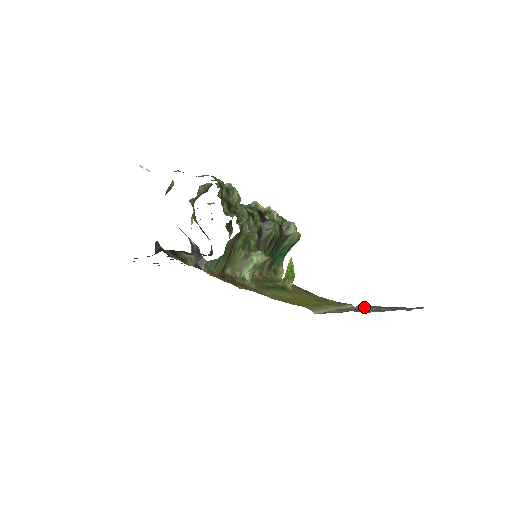
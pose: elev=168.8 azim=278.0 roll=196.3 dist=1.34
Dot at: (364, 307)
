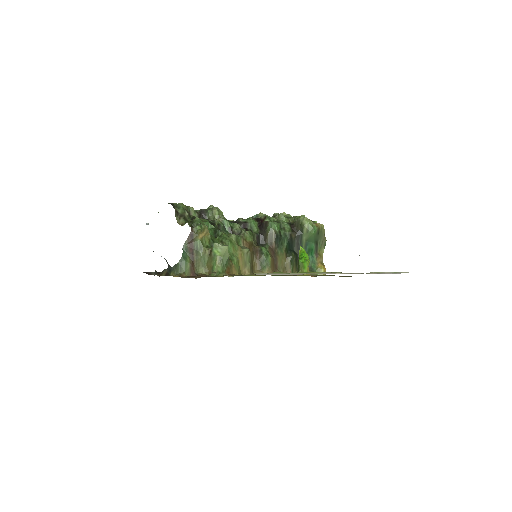
Dot at: occluded
